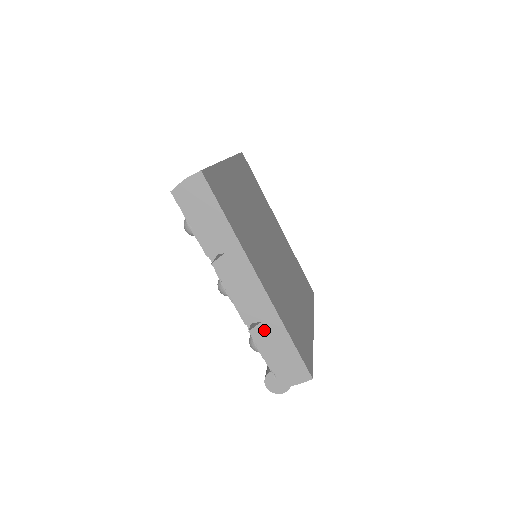
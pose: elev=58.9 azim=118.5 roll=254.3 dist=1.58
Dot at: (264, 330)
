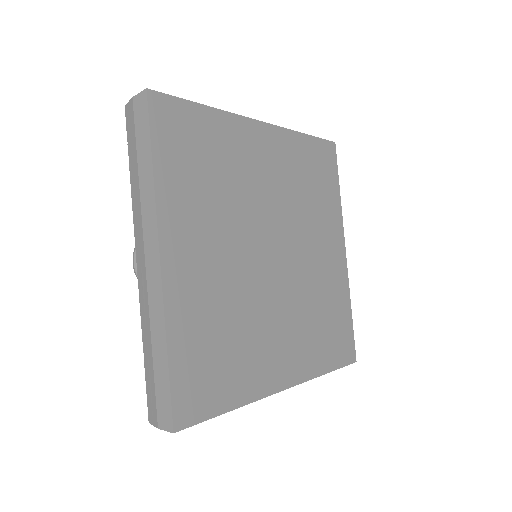
Dot at: occluded
